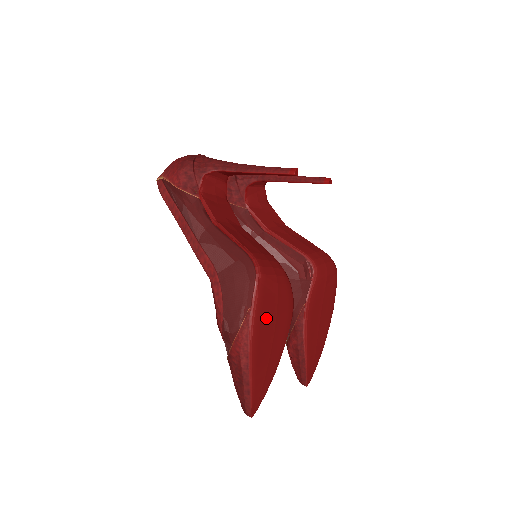
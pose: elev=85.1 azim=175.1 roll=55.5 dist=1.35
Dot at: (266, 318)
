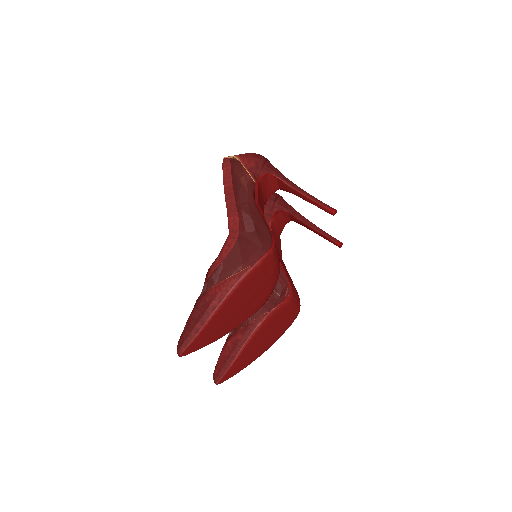
Dot at: (251, 286)
